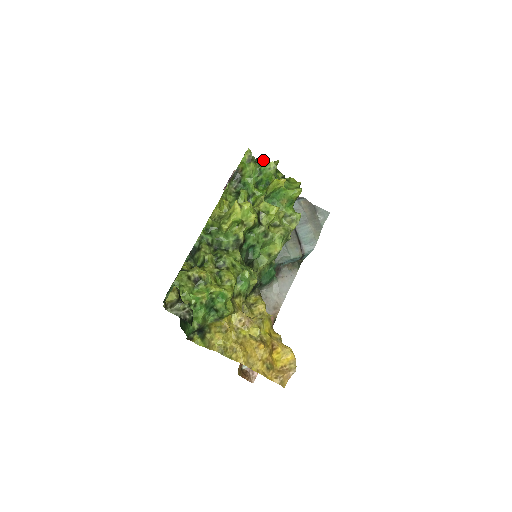
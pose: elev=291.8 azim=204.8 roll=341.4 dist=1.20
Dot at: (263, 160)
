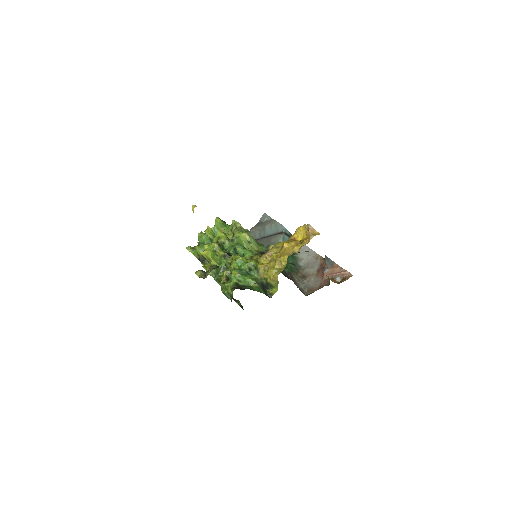
Dot at: occluded
